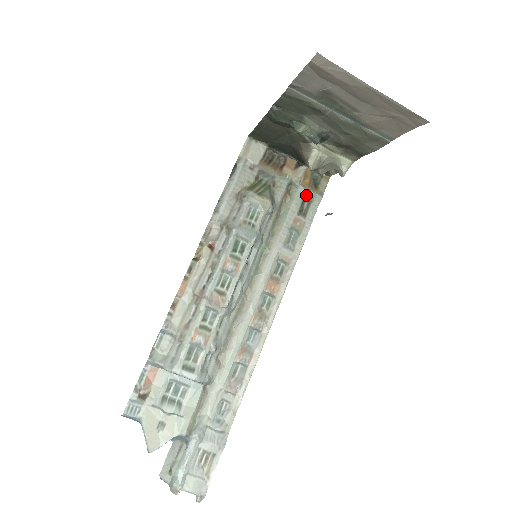
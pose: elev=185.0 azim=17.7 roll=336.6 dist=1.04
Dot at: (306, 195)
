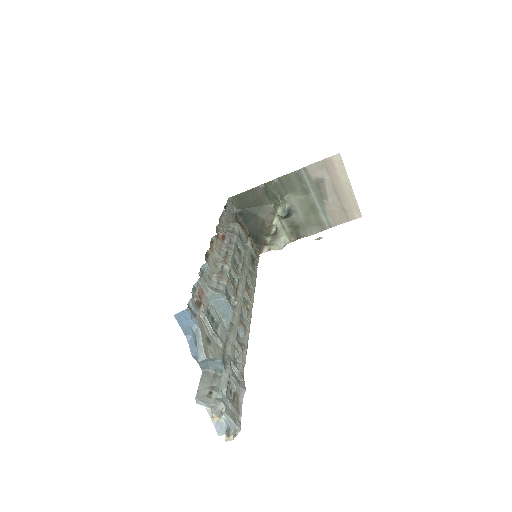
Dot at: (253, 254)
